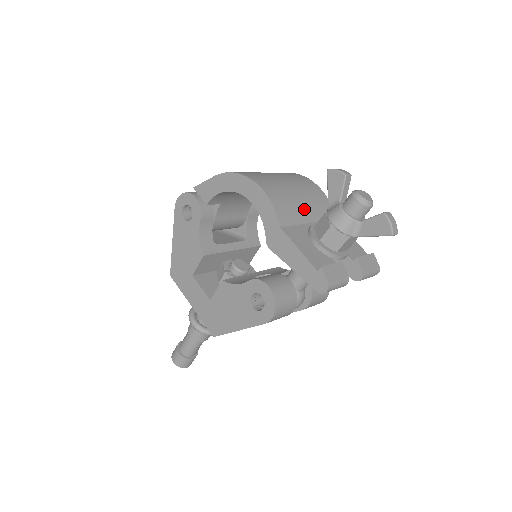
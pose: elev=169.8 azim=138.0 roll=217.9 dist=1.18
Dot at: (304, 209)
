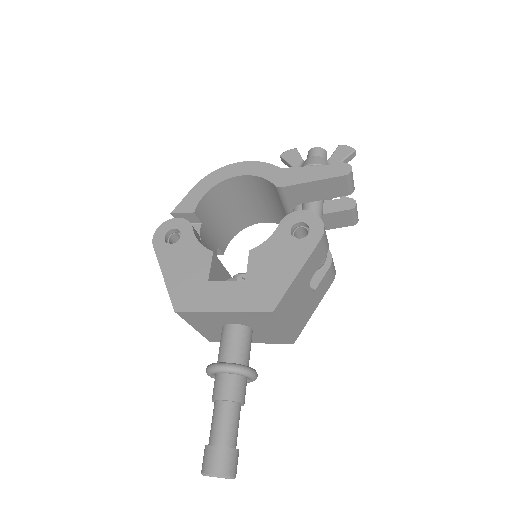
Dot at: occluded
